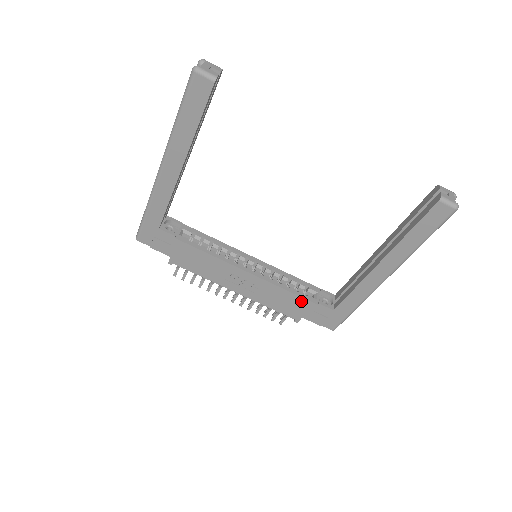
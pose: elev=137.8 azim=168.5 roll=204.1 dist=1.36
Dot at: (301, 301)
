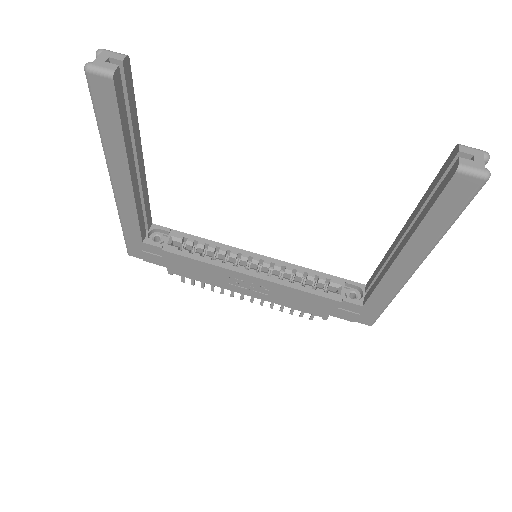
Dot at: (321, 300)
